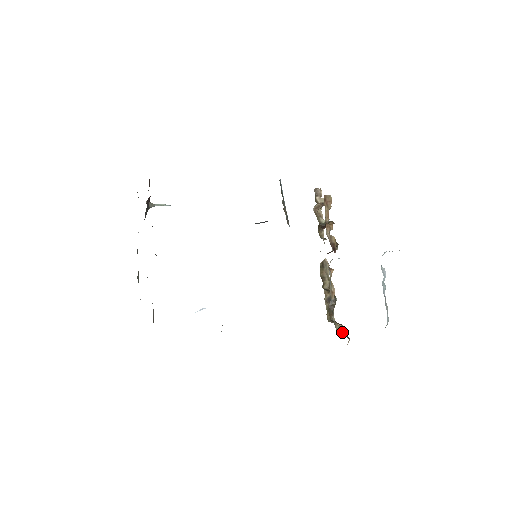
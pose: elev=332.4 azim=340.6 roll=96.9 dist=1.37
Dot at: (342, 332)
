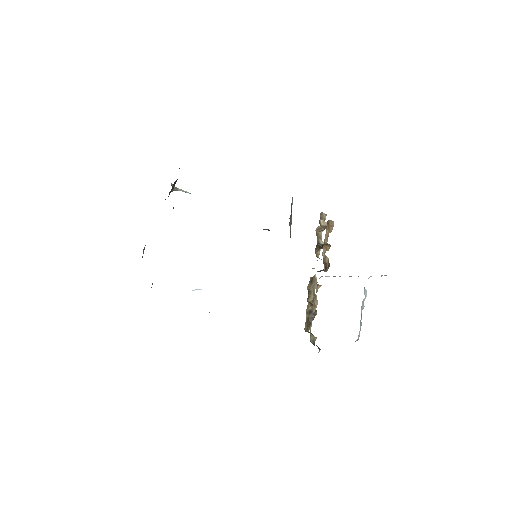
Dot at: occluded
